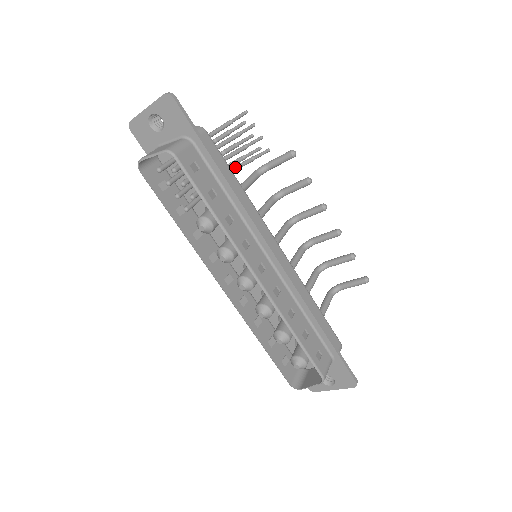
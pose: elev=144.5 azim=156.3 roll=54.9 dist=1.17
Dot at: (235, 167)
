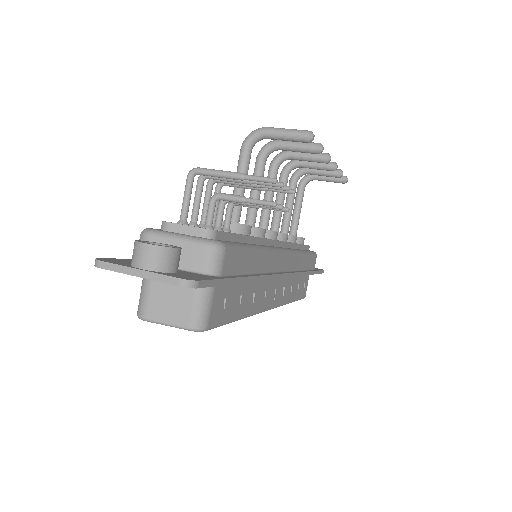
Dot at: (232, 186)
